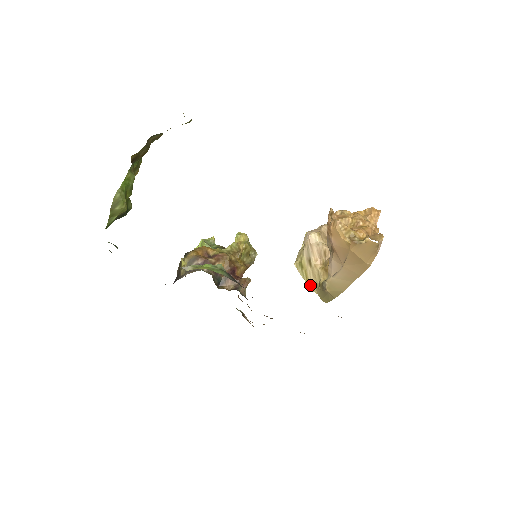
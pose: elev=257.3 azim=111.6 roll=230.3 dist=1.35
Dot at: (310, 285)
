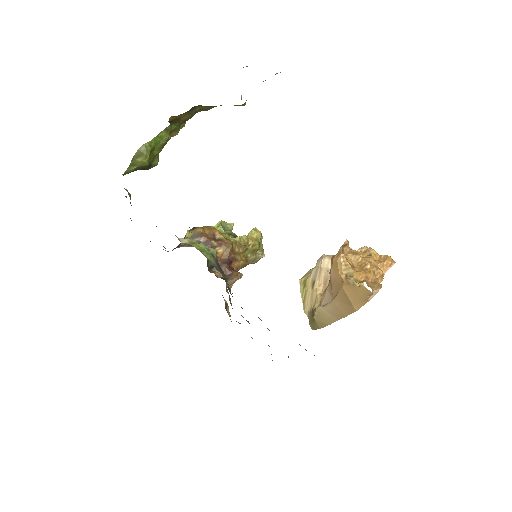
Dot at: (305, 306)
